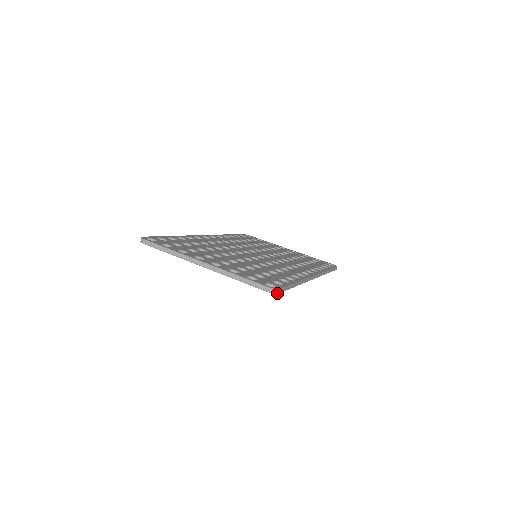
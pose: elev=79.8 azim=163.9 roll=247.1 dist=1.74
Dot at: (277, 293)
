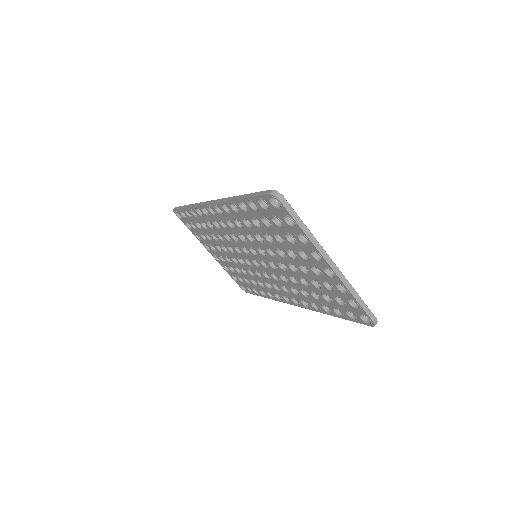
Dot at: occluded
